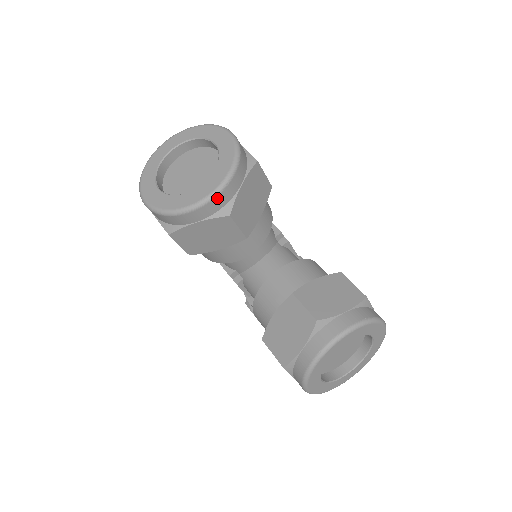
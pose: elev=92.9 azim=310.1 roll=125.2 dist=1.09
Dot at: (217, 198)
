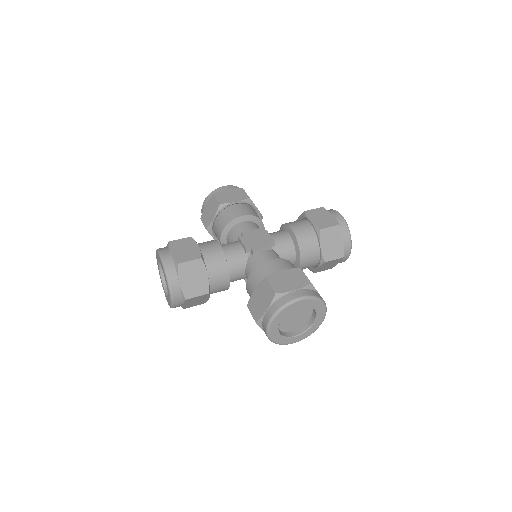
Dot at: (174, 298)
